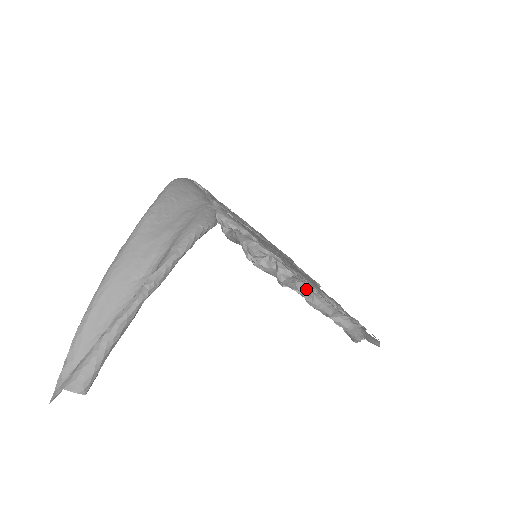
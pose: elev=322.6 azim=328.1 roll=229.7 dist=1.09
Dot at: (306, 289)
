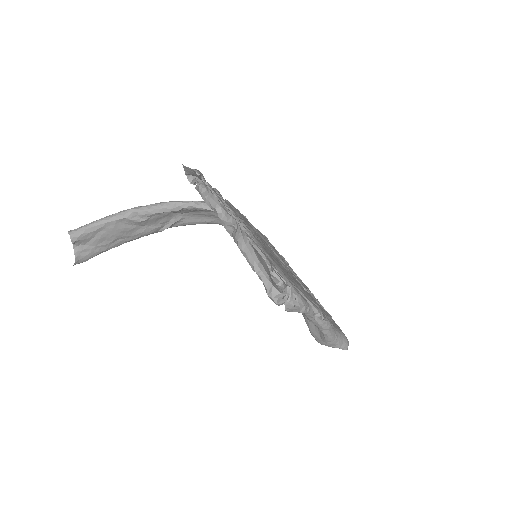
Dot at: (202, 183)
